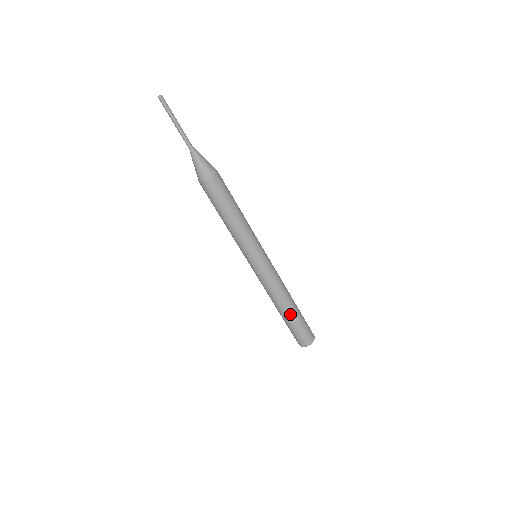
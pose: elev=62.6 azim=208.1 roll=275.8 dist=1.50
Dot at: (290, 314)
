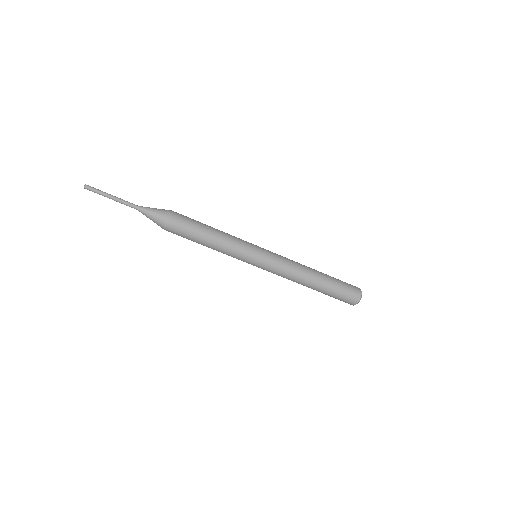
Dot at: (318, 289)
